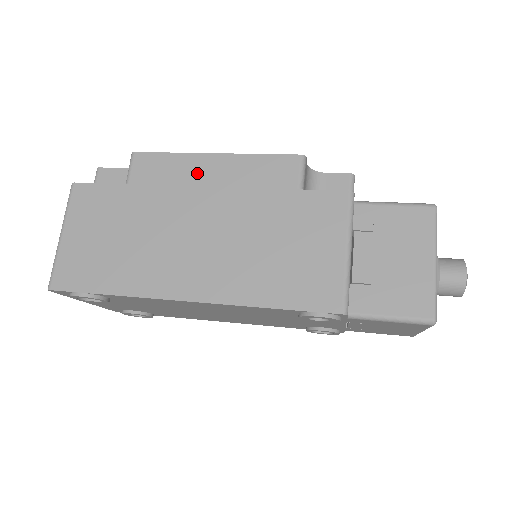
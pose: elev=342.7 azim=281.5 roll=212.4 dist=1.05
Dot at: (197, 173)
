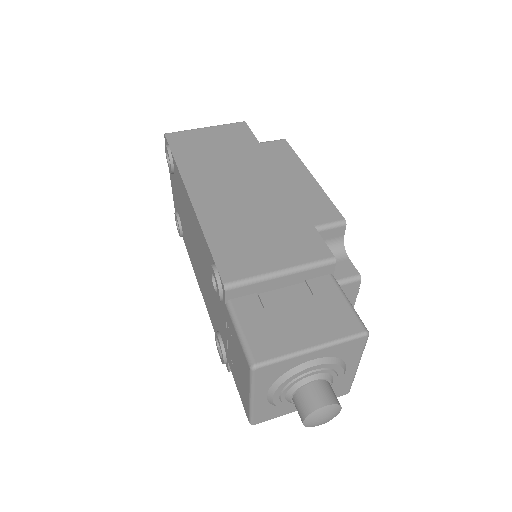
Dot at: (290, 171)
